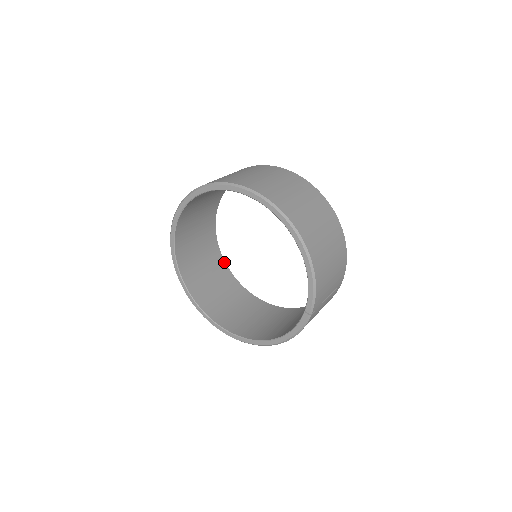
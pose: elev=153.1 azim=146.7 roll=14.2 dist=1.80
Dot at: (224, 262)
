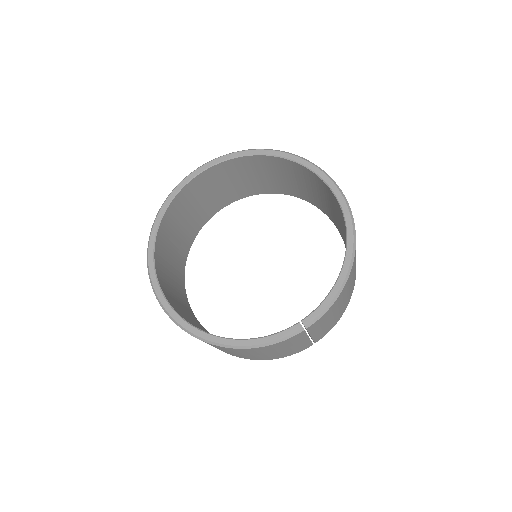
Dot at: occluded
